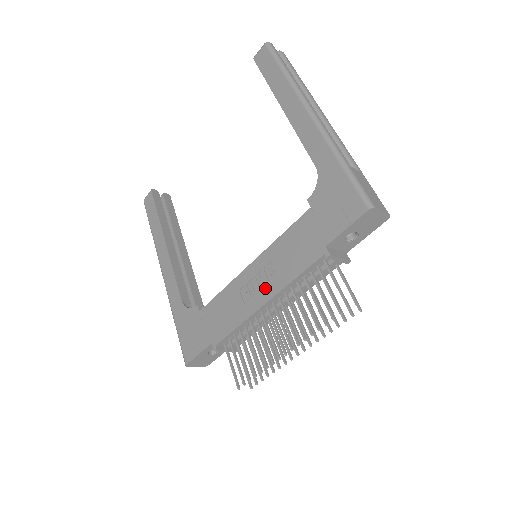
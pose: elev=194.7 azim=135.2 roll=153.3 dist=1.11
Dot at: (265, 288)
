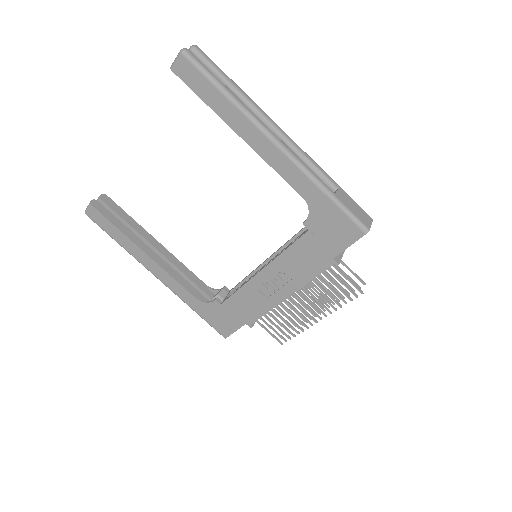
Dot at: (284, 287)
